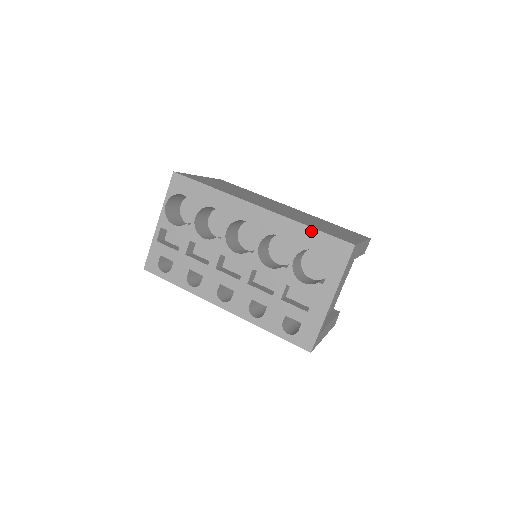
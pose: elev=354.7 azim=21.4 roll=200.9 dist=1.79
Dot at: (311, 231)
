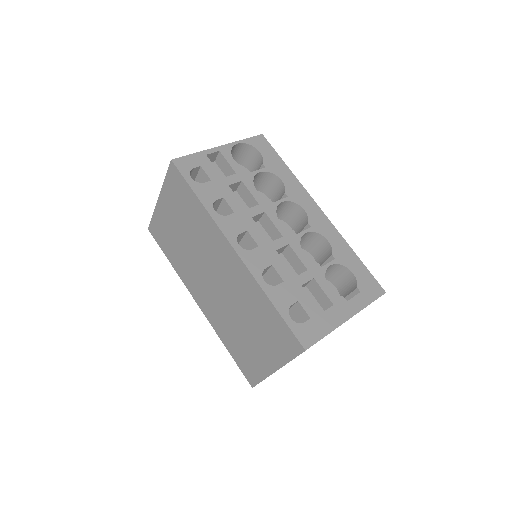
Dot at: (356, 257)
